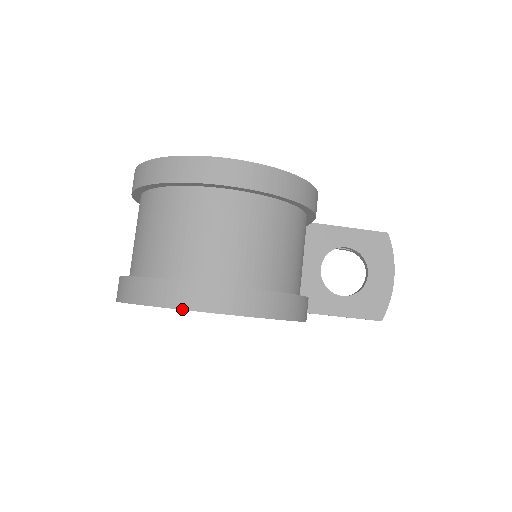
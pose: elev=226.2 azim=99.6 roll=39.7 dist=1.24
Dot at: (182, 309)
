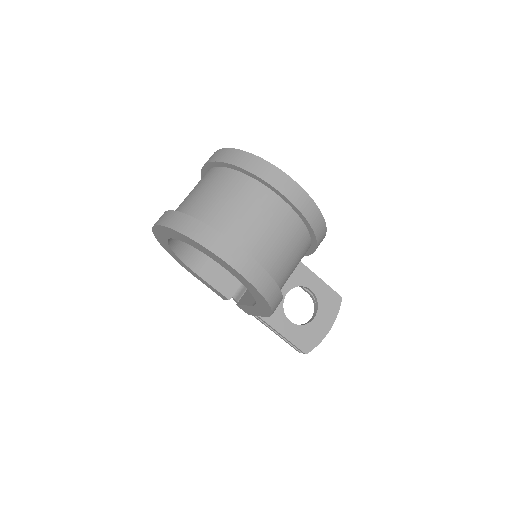
Dot at: (213, 253)
